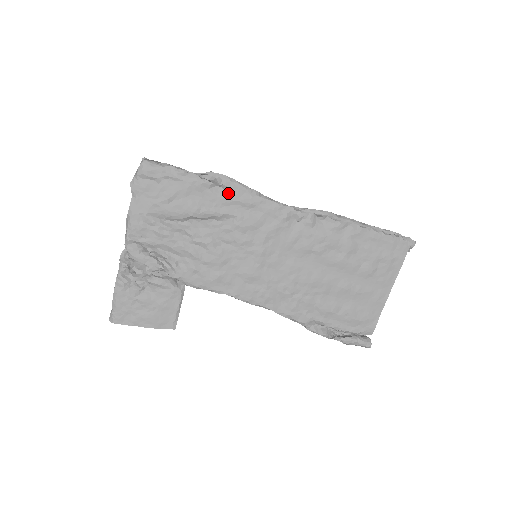
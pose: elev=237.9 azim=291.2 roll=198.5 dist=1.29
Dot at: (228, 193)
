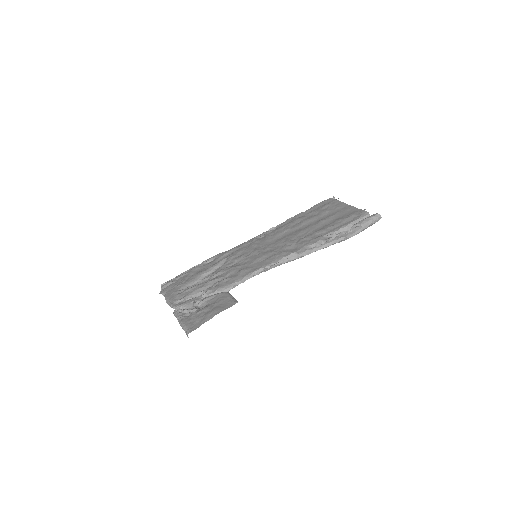
Dot at: (215, 259)
